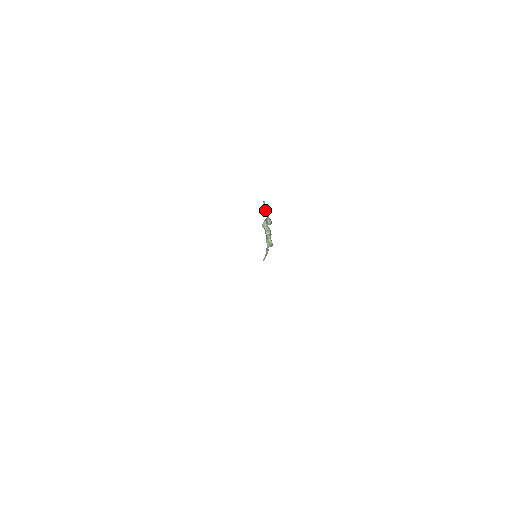
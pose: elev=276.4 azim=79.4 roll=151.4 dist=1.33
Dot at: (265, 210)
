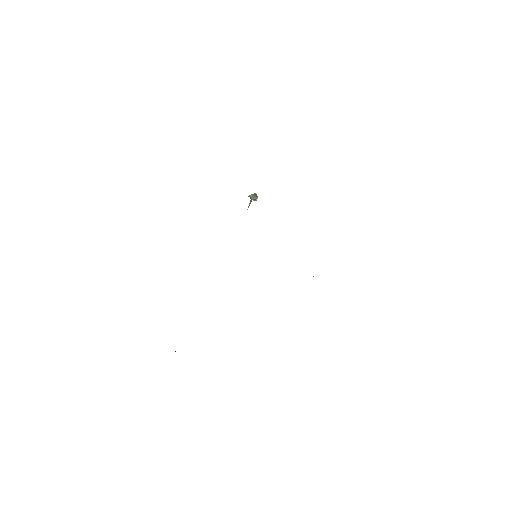
Dot at: (253, 195)
